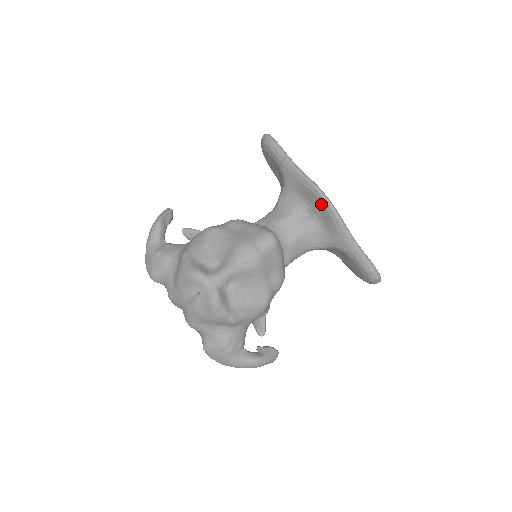
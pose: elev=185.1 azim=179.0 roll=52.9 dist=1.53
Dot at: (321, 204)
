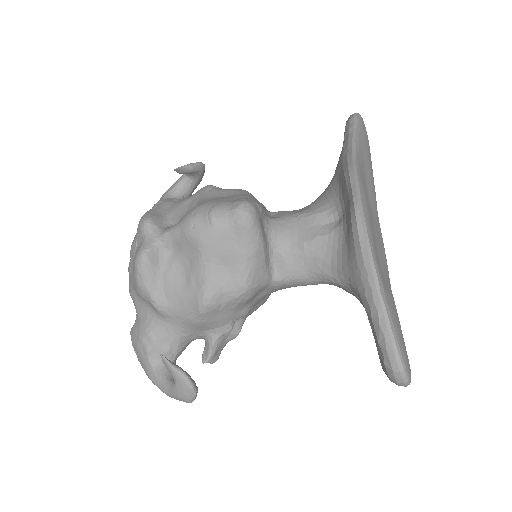
Dot at: (349, 201)
